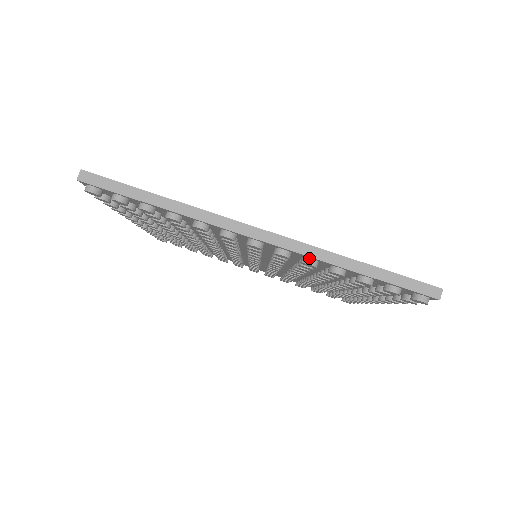
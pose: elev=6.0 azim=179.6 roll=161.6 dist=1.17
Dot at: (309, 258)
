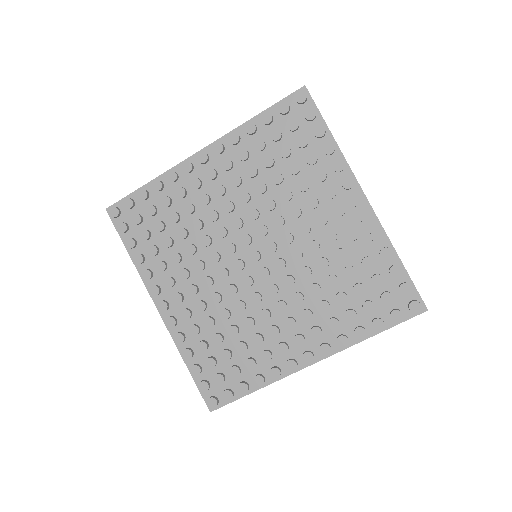
Dot at: (381, 231)
